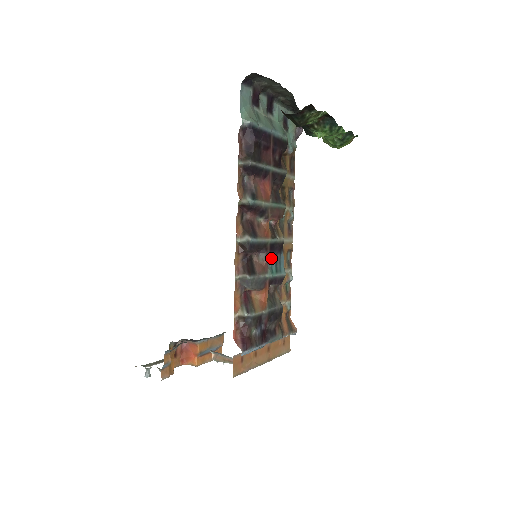
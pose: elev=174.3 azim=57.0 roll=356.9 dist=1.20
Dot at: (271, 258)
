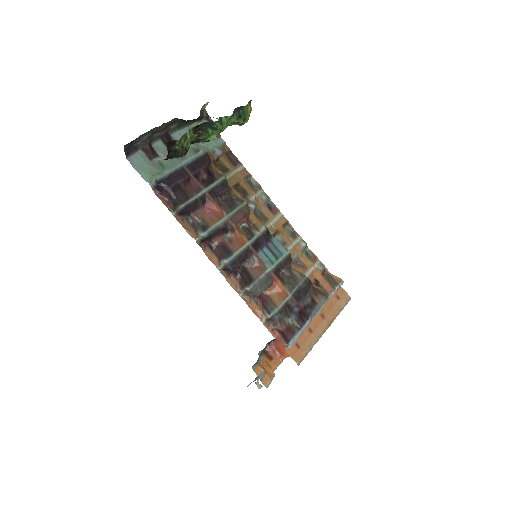
Dot at: (263, 253)
